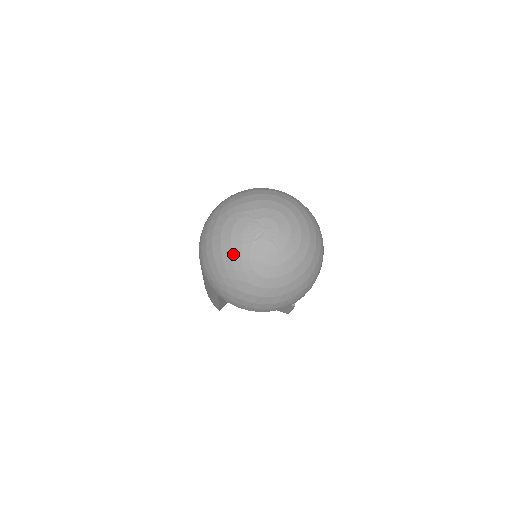
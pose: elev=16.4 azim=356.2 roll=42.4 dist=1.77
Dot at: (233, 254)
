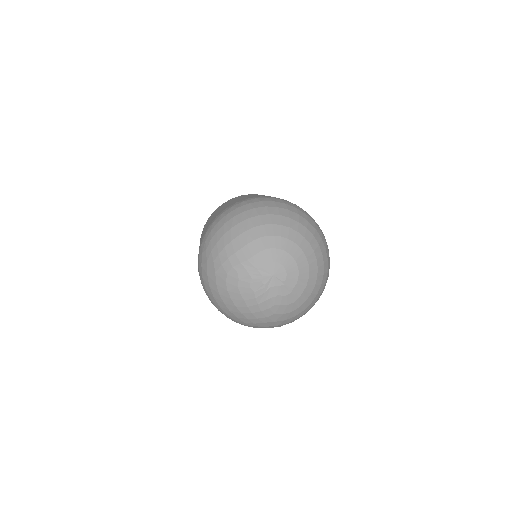
Dot at: (250, 308)
